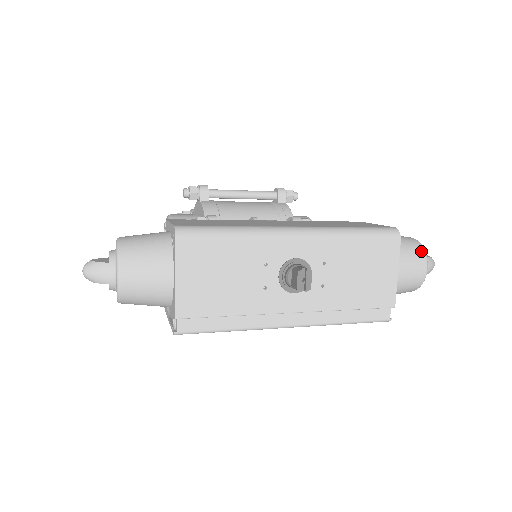
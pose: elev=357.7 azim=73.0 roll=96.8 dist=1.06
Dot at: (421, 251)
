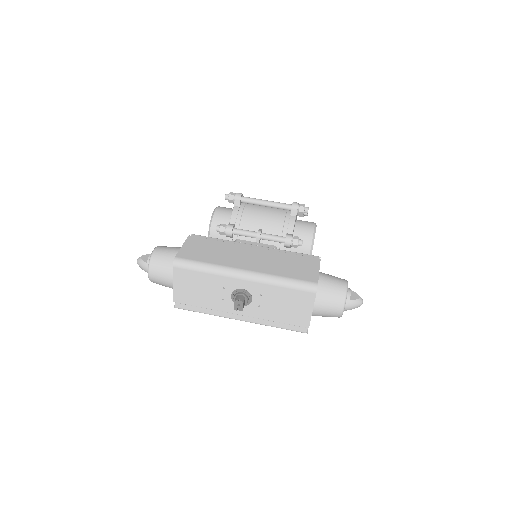
Dot at: (342, 298)
